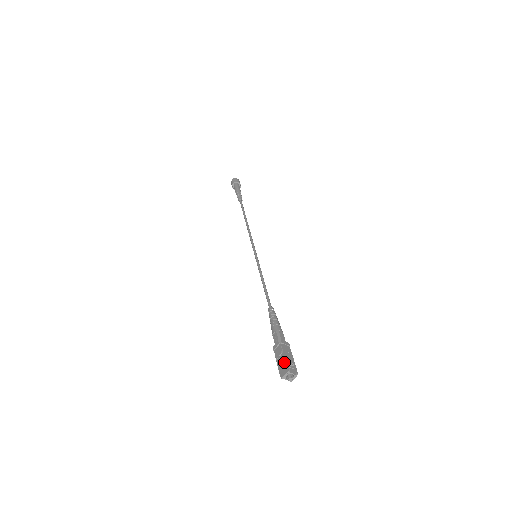
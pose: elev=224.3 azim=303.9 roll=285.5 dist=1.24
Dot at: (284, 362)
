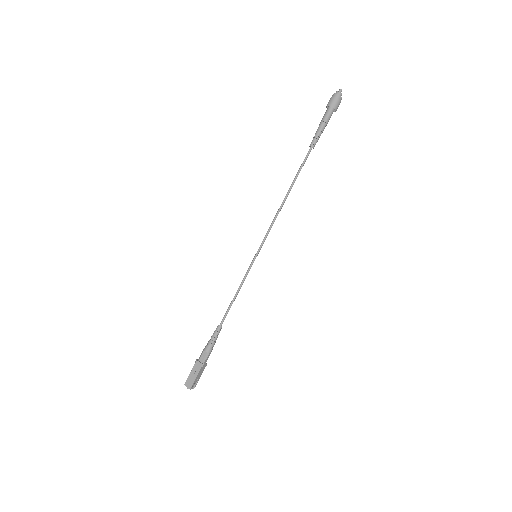
Dot at: (193, 381)
